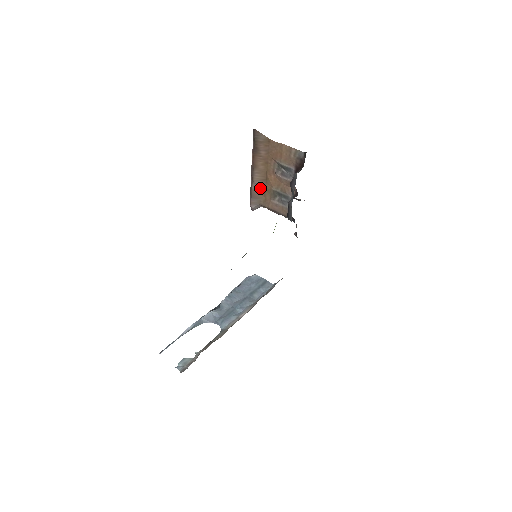
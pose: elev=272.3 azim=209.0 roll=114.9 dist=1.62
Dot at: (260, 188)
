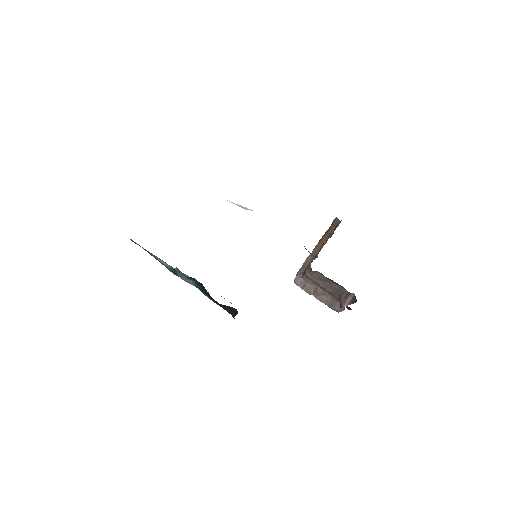
Dot at: (312, 258)
